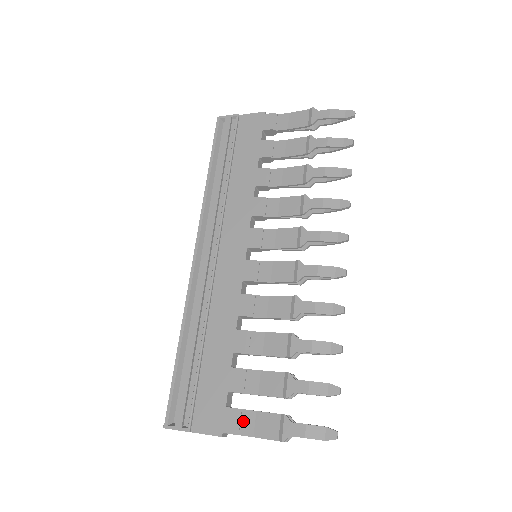
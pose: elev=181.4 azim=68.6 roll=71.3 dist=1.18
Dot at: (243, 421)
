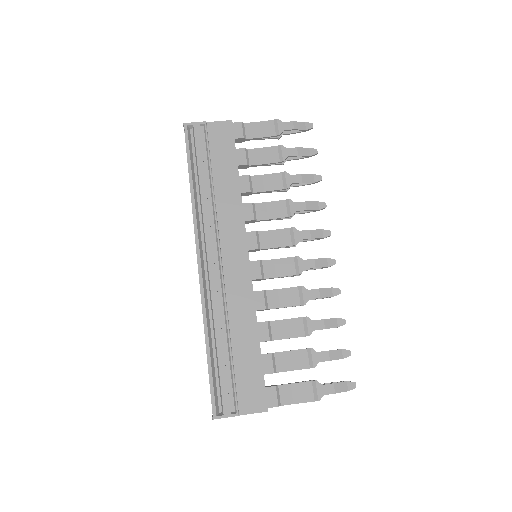
Dot at: (282, 394)
